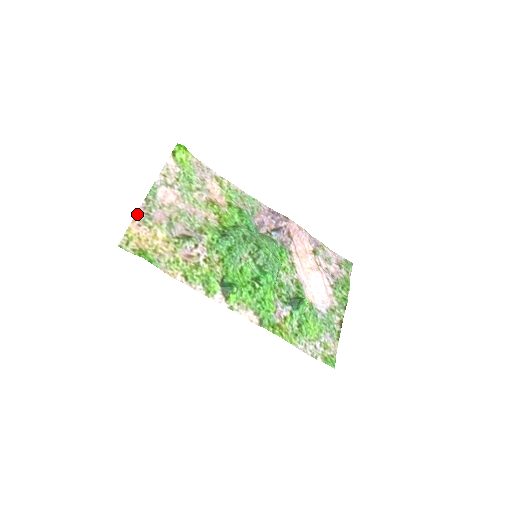
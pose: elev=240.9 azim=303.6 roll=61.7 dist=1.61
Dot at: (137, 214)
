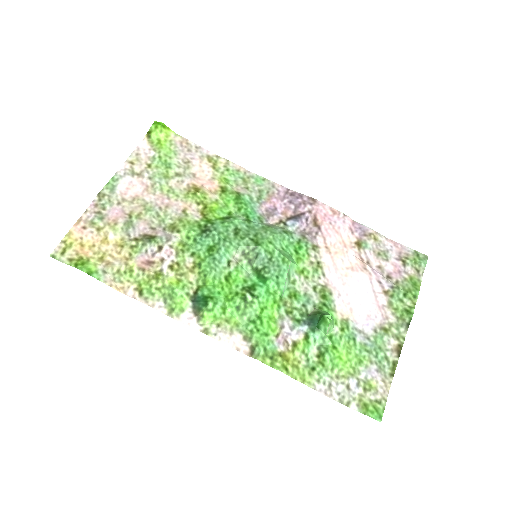
Dot at: (84, 214)
